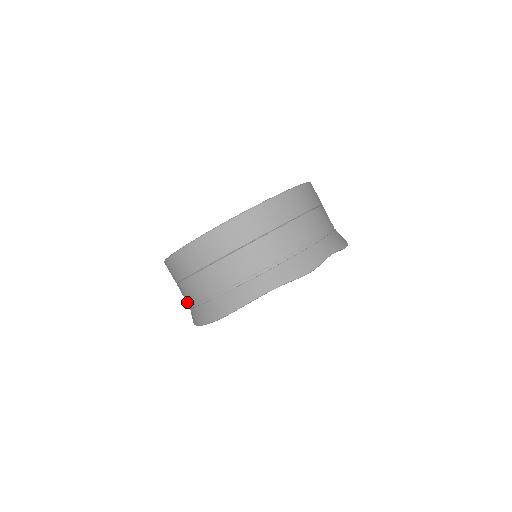
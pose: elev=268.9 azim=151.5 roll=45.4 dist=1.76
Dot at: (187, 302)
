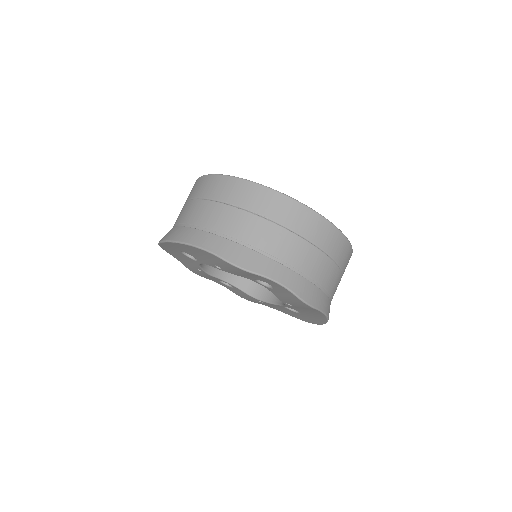
Dot at: occluded
